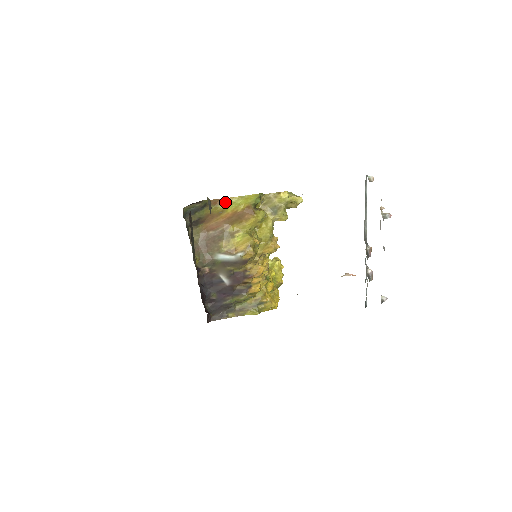
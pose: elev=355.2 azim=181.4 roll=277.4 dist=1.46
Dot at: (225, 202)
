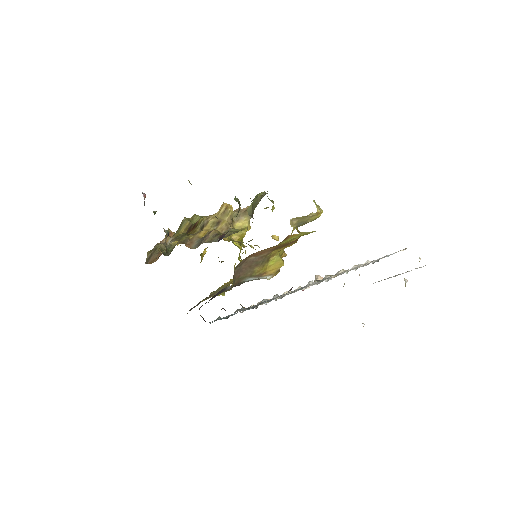
Dot at: (289, 238)
